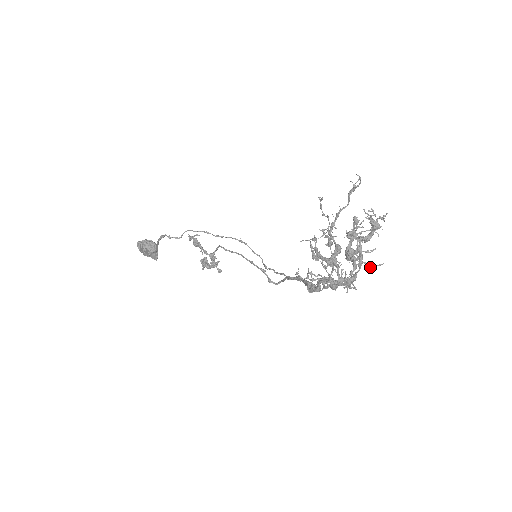
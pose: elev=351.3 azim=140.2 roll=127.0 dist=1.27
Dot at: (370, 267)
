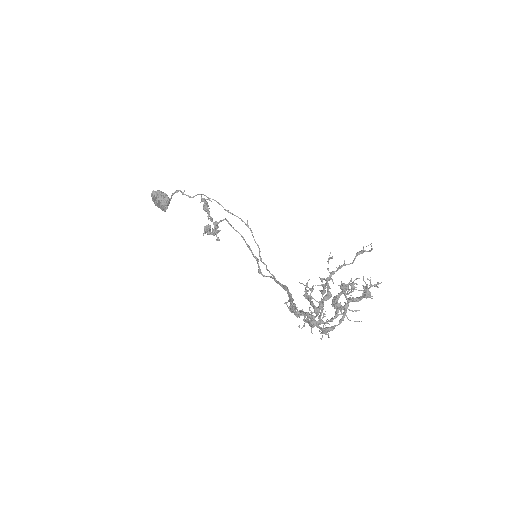
Dot at: (349, 320)
